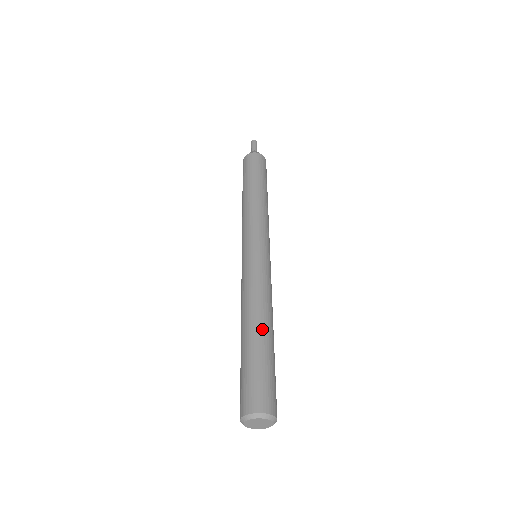
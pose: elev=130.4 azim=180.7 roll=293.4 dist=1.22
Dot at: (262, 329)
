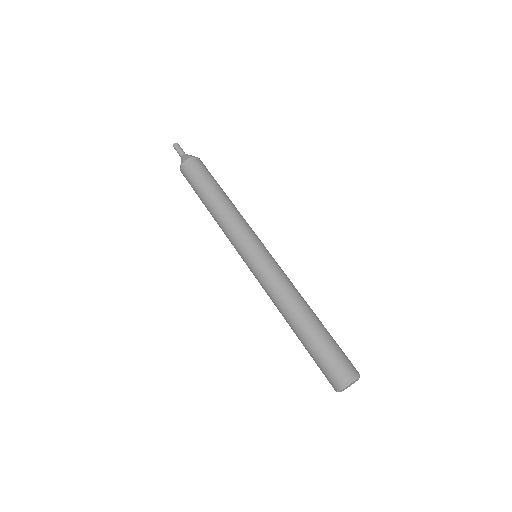
Dot at: (307, 318)
